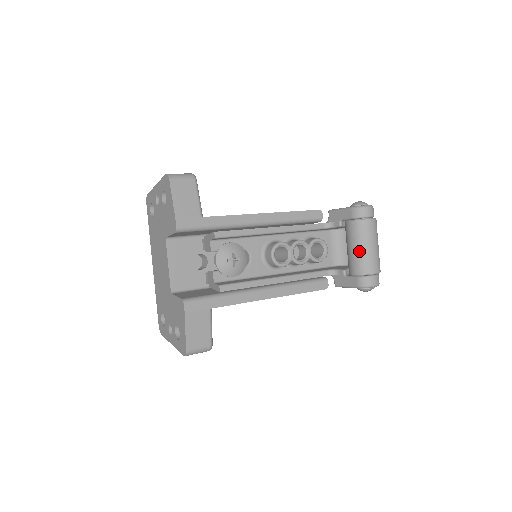
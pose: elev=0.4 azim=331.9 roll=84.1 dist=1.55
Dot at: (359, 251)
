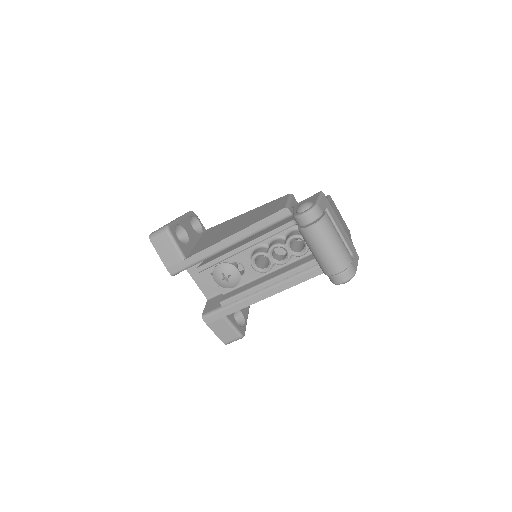
Dot at: (315, 256)
